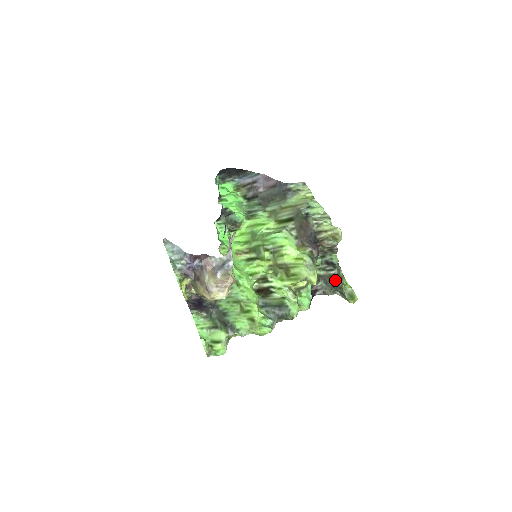
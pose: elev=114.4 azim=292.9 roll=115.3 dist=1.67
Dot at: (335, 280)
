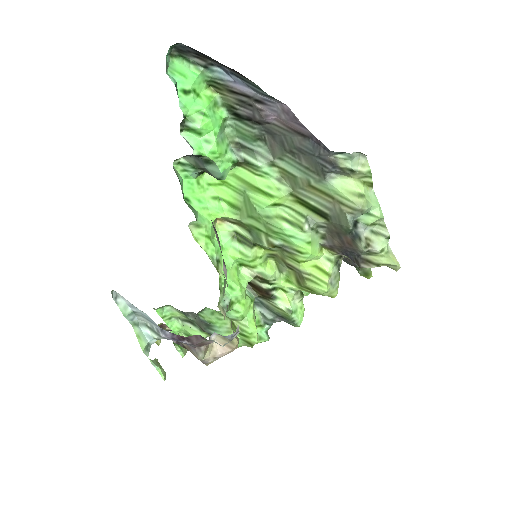
Dot at: occluded
